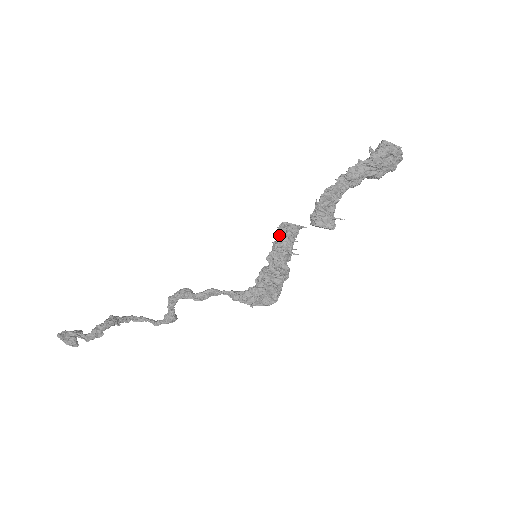
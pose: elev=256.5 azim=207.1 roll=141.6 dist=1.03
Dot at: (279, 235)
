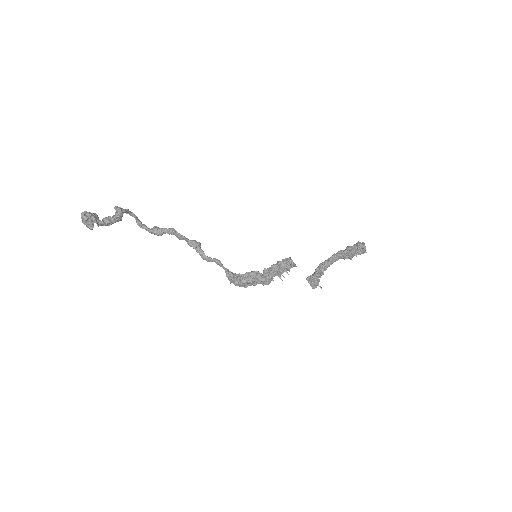
Dot at: (283, 263)
